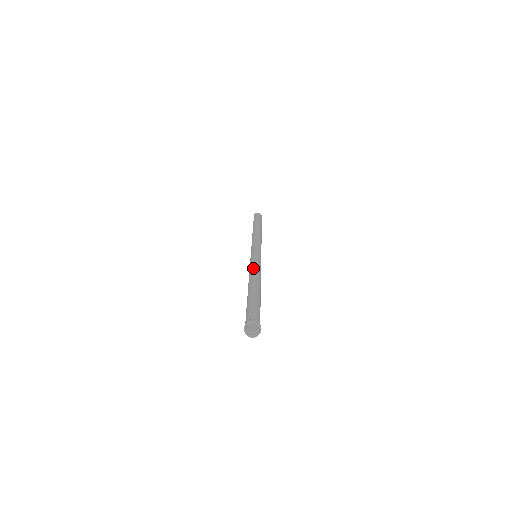
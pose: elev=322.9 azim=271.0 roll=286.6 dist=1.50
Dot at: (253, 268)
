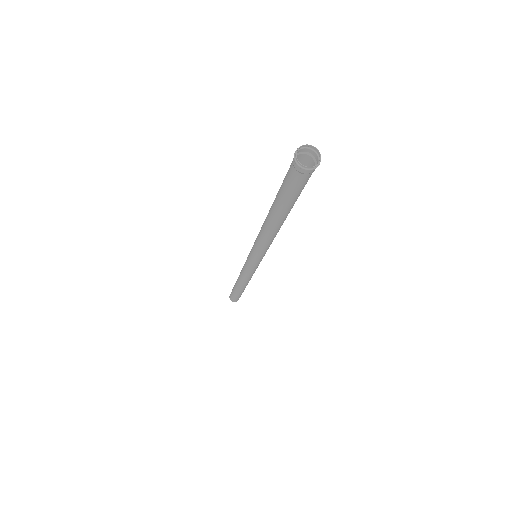
Dot at: occluded
